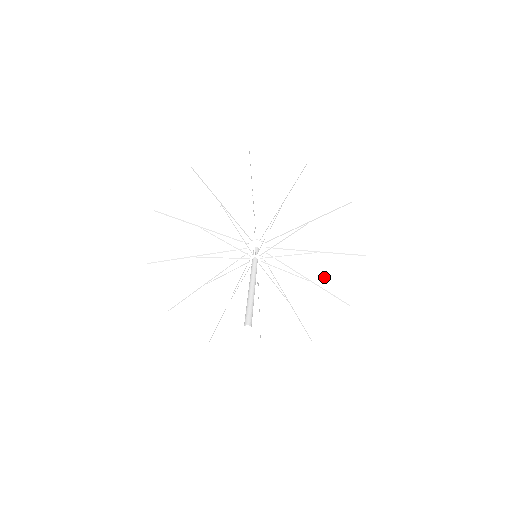
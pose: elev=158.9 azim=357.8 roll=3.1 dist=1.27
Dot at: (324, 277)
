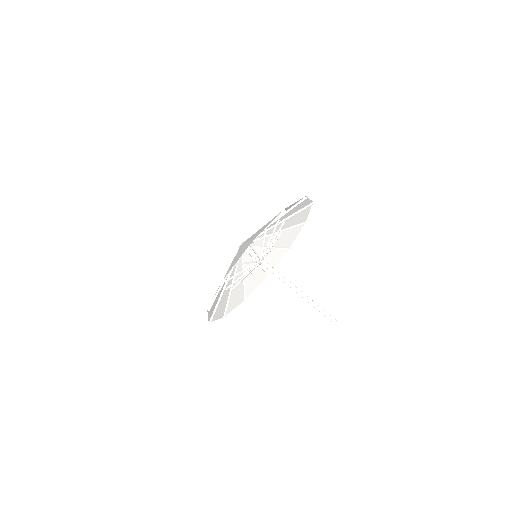
Dot at: (289, 224)
